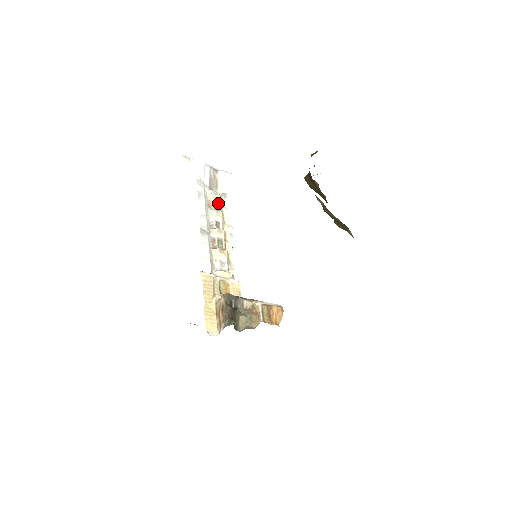
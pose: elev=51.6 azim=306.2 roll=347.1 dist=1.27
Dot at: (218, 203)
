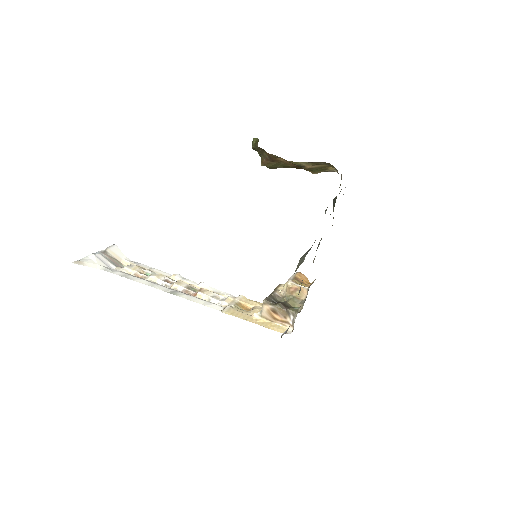
Dot at: (142, 270)
